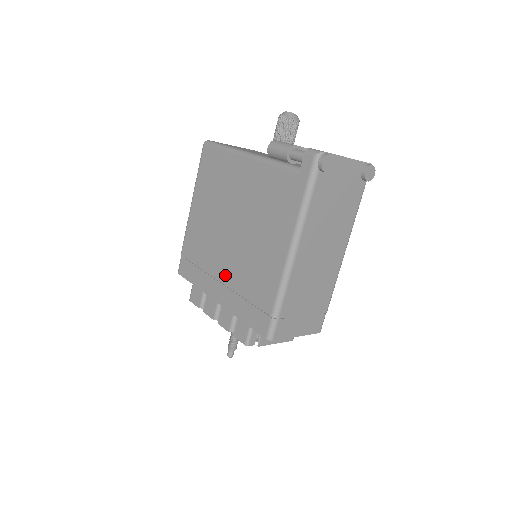
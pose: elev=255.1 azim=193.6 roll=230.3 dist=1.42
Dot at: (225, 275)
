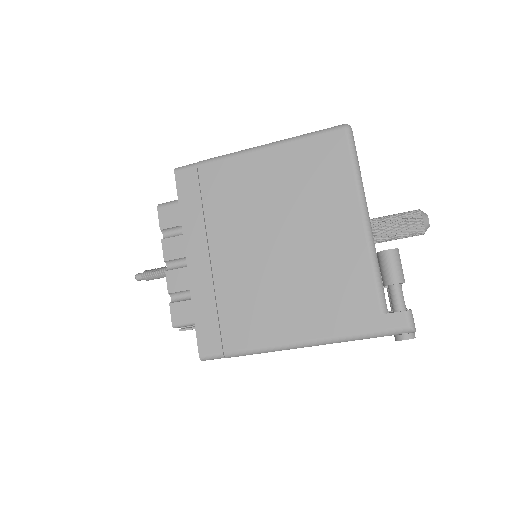
Dot at: (222, 260)
